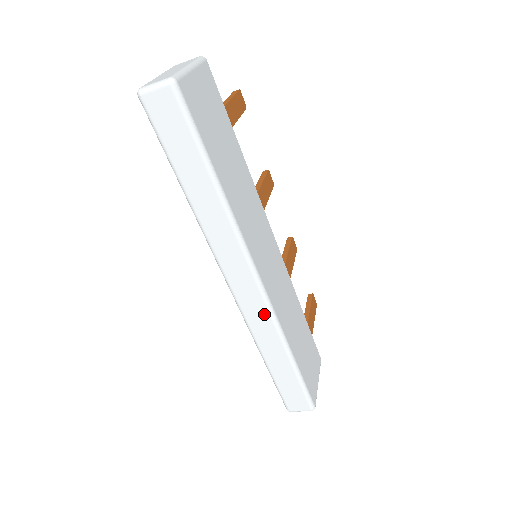
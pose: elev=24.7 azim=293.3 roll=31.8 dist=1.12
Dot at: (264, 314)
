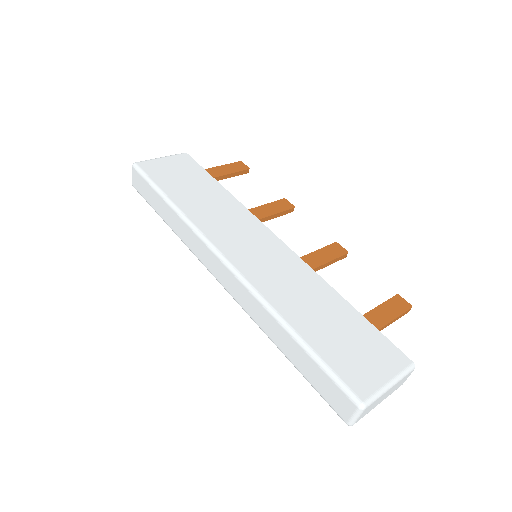
Dot at: (244, 291)
